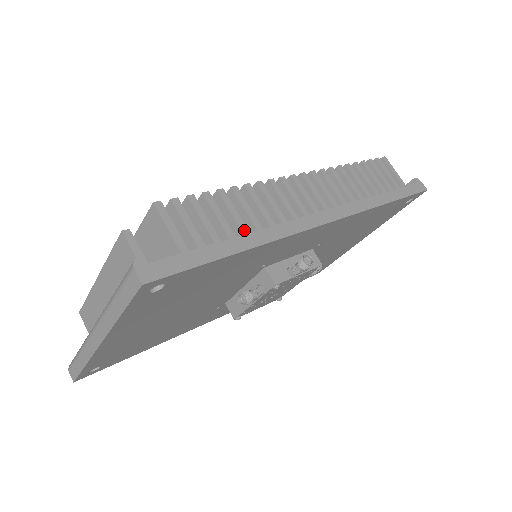
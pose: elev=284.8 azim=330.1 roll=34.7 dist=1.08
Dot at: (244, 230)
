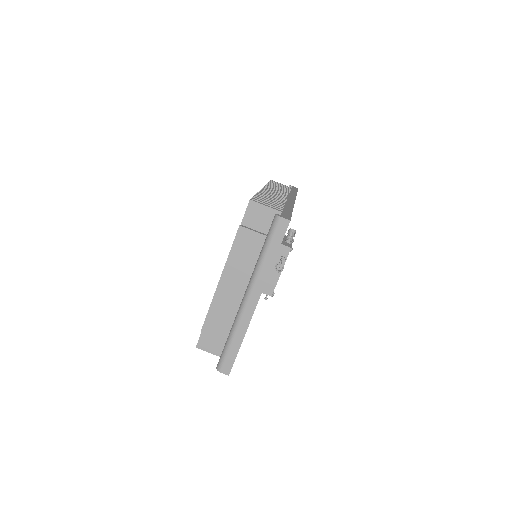
Dot at: (282, 204)
